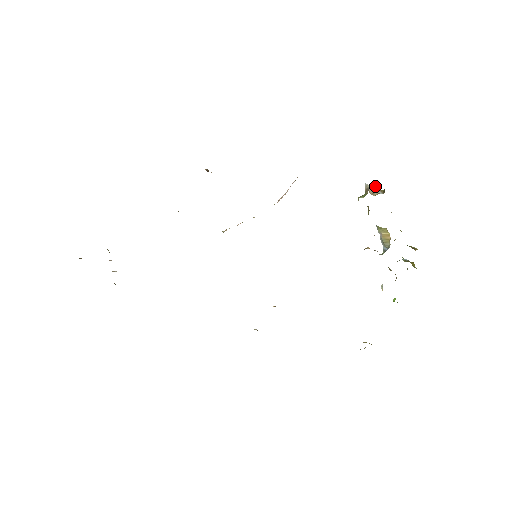
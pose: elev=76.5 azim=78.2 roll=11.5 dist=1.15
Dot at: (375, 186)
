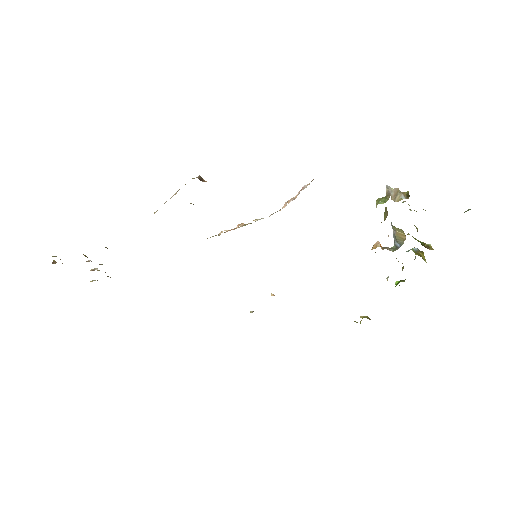
Dot at: (398, 188)
